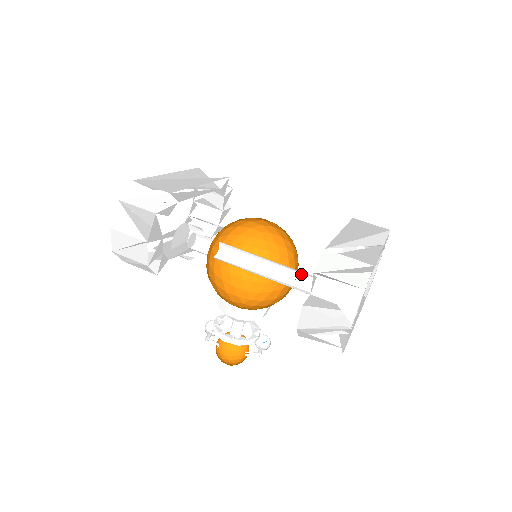
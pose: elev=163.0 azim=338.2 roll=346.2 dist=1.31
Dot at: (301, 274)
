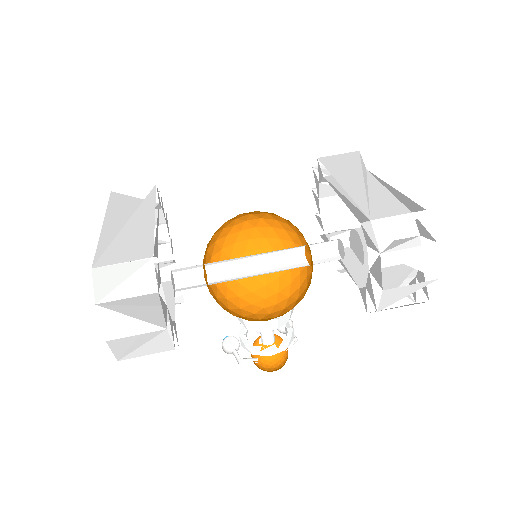
Dot at: (309, 246)
